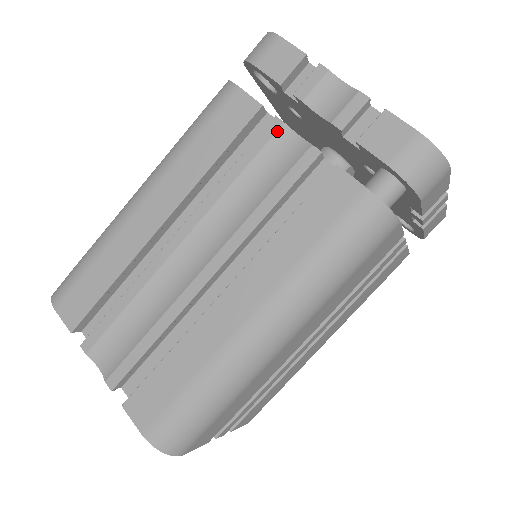
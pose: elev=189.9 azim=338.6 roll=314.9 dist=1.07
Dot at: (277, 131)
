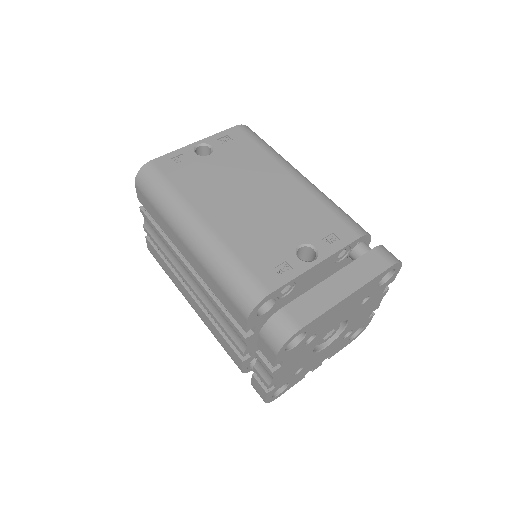
Dot at: (241, 337)
